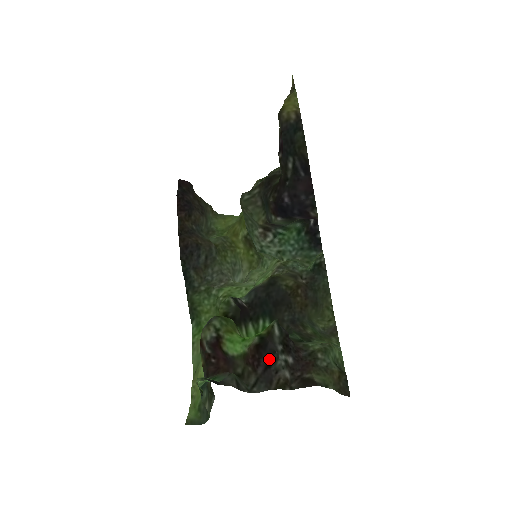
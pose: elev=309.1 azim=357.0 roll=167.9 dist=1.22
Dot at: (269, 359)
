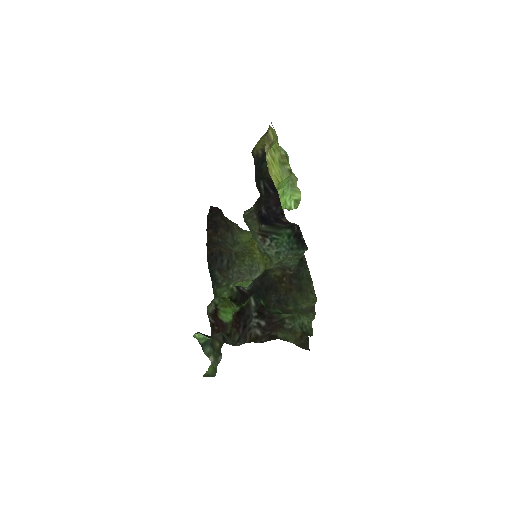
Dot at: (245, 321)
